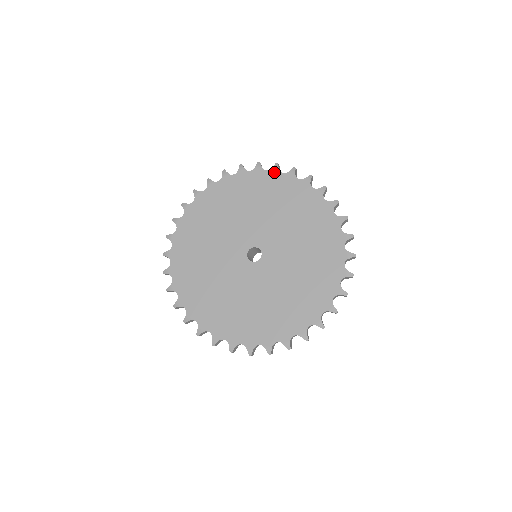
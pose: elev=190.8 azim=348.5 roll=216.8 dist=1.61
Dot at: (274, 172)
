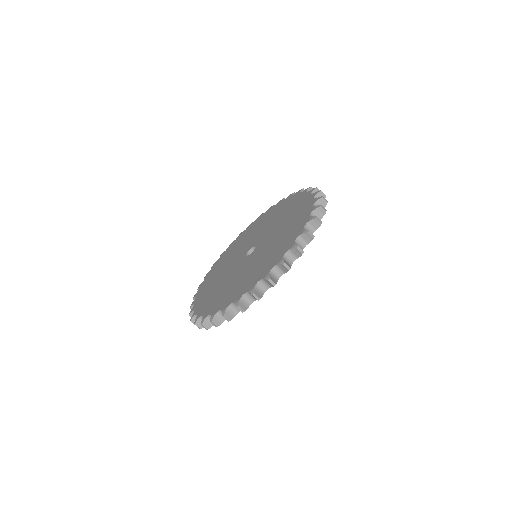
Dot at: (288, 198)
